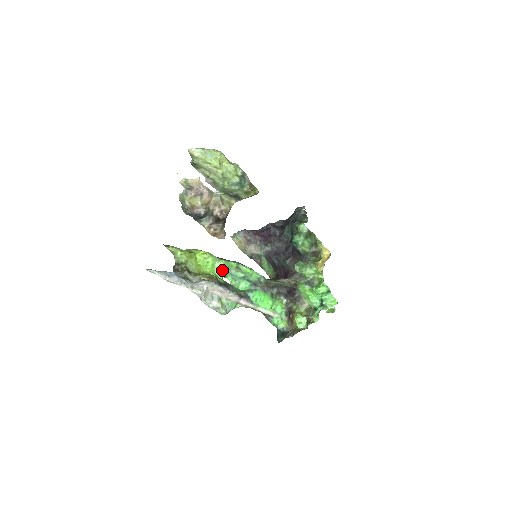
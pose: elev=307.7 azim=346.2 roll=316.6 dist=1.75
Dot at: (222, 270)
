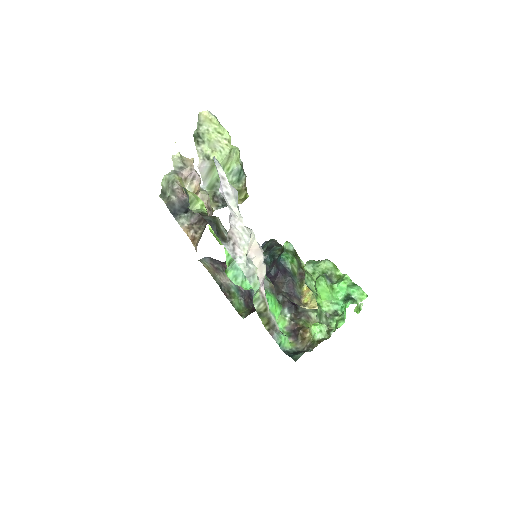
Dot at: occluded
